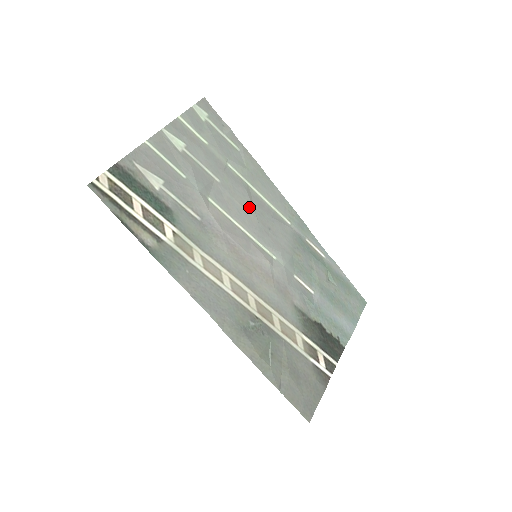
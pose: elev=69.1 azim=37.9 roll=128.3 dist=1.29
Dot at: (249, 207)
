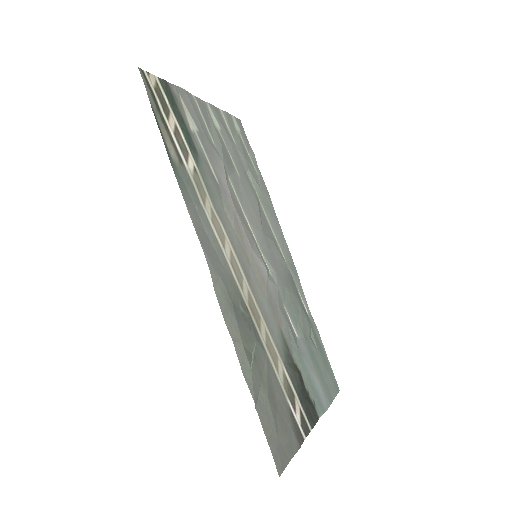
Dot at: (258, 215)
